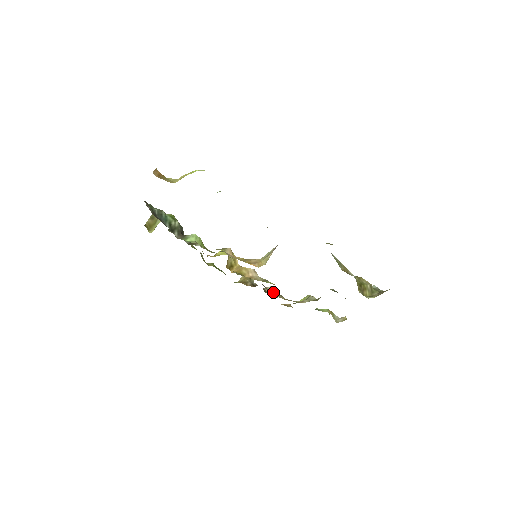
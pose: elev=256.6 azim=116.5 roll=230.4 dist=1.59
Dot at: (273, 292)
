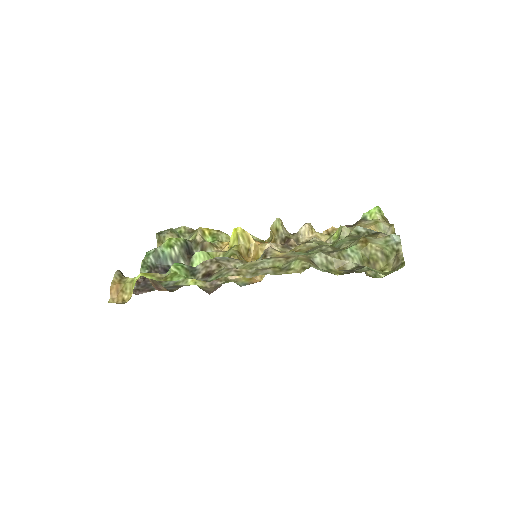
Dot at: occluded
